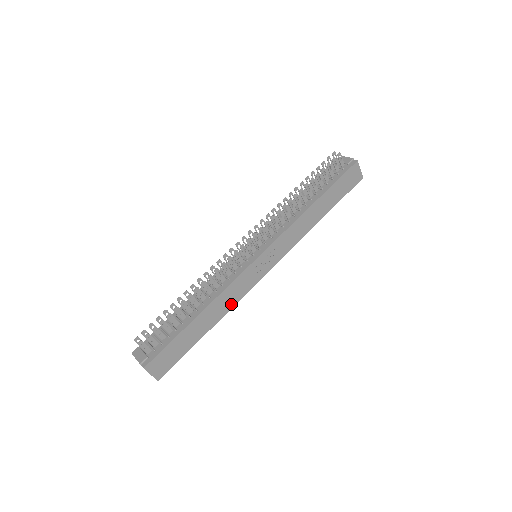
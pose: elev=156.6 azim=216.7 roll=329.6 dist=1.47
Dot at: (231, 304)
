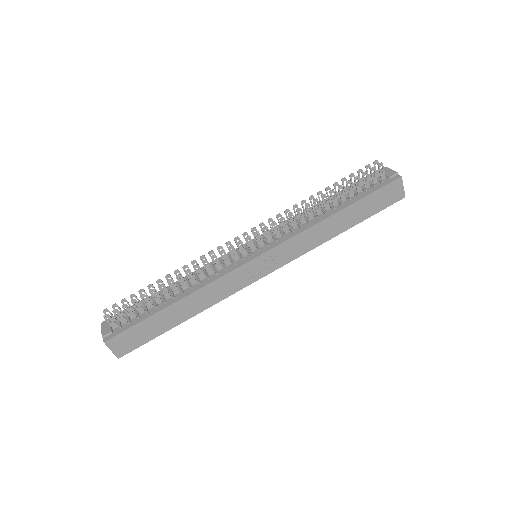
Dot at: (214, 300)
